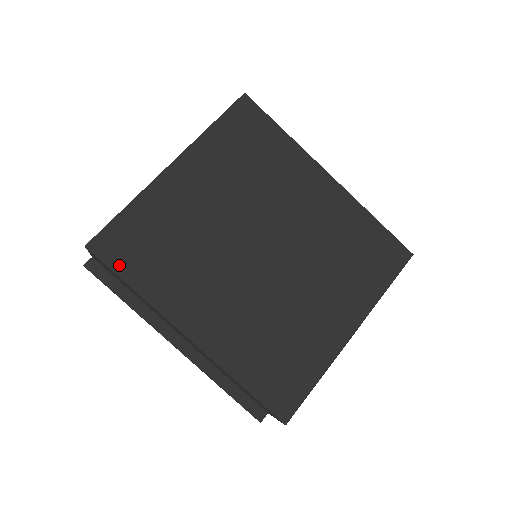
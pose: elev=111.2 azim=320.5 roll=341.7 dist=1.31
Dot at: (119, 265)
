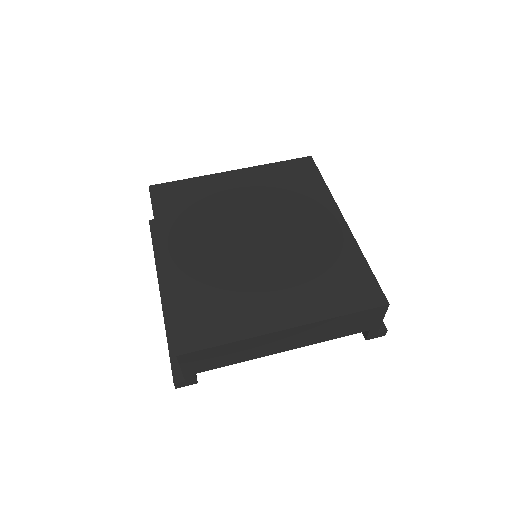
Dot at: (158, 202)
